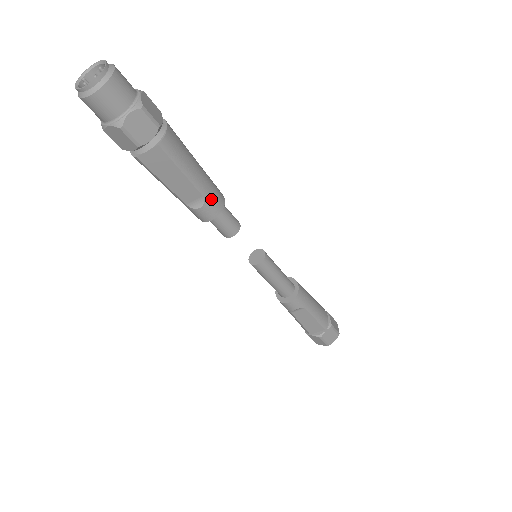
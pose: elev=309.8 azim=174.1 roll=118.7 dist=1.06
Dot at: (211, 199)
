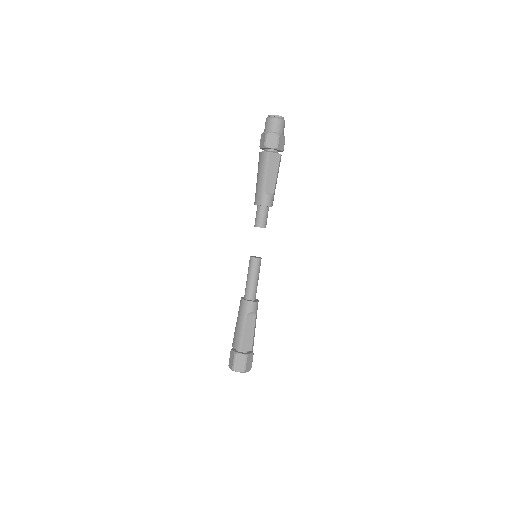
Dot at: occluded
